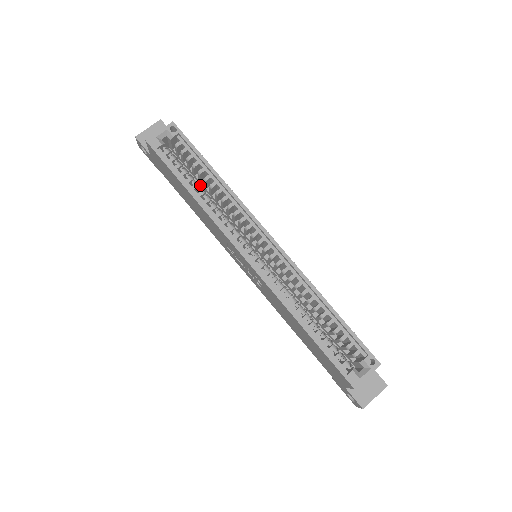
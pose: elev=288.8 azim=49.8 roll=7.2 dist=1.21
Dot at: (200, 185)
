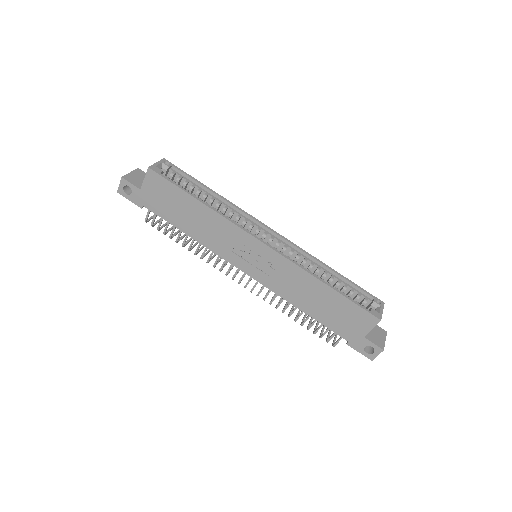
Dot at: occluded
